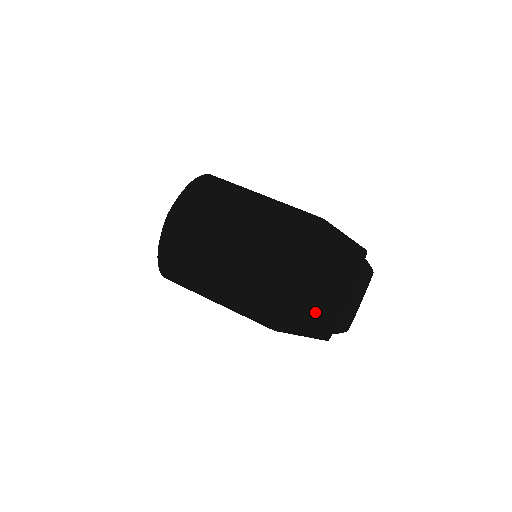
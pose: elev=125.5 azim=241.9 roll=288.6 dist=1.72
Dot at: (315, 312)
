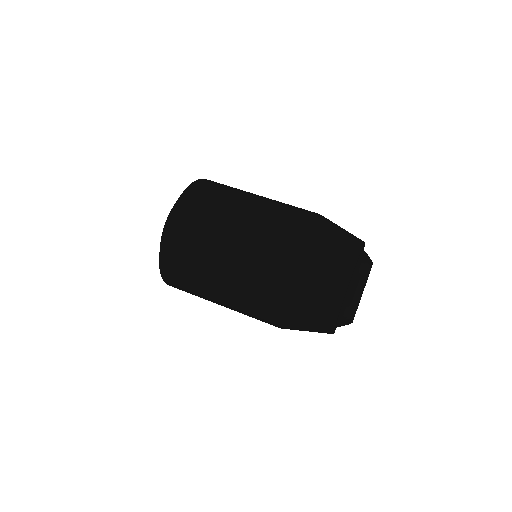
Dot at: (329, 279)
